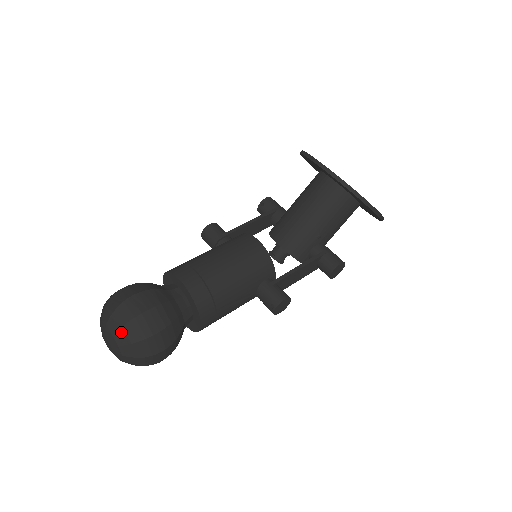
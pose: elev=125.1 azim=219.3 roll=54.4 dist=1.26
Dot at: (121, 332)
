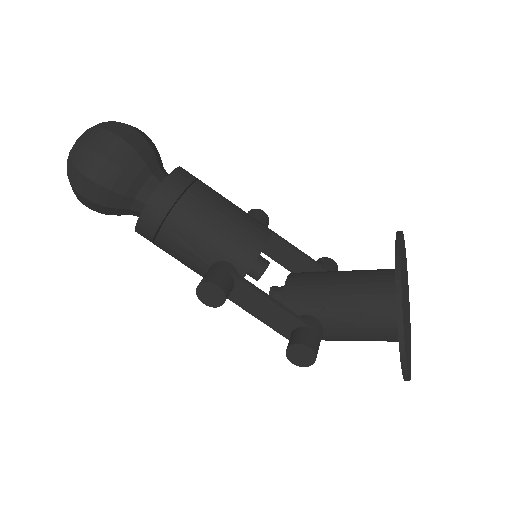
Dot at: (91, 131)
